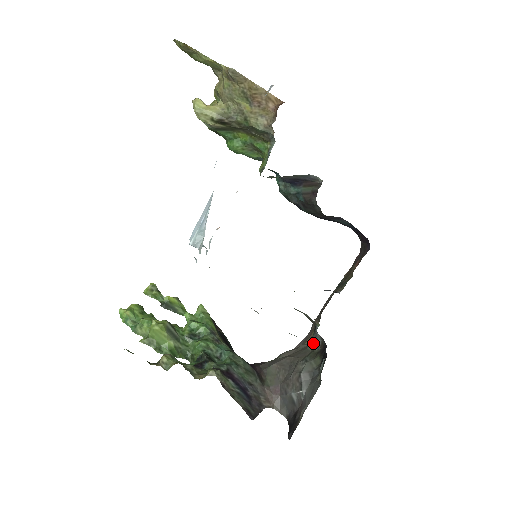
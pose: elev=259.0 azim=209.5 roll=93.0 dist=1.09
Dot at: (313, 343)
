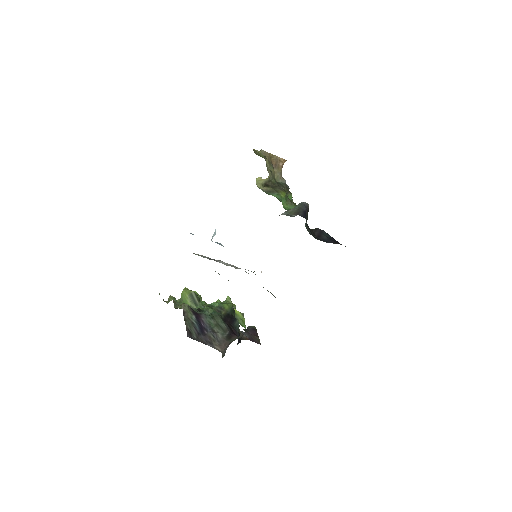
Dot at: occluded
